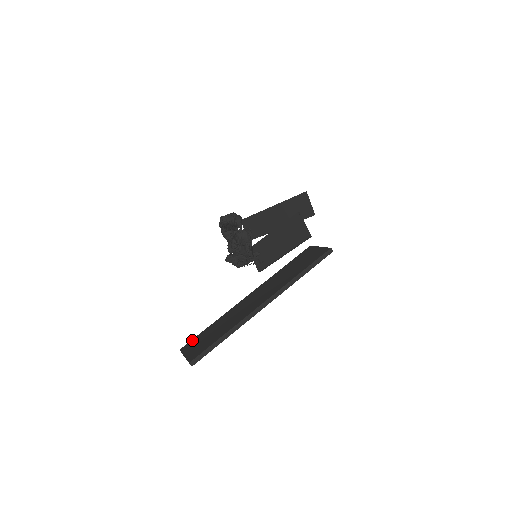
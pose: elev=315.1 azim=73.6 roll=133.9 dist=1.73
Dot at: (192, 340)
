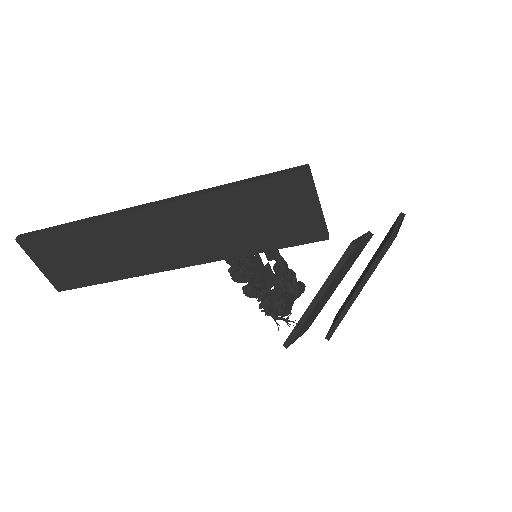
Dot at: occluded
